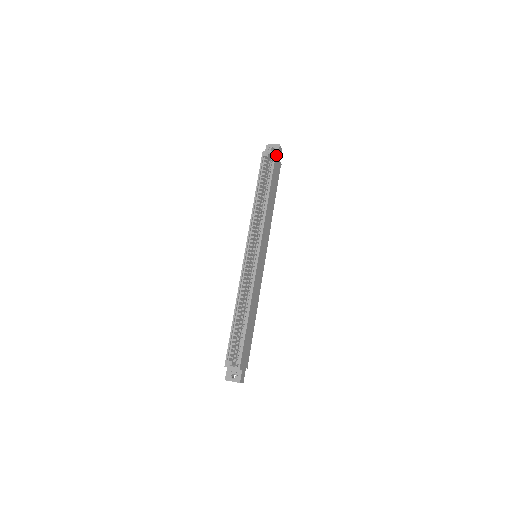
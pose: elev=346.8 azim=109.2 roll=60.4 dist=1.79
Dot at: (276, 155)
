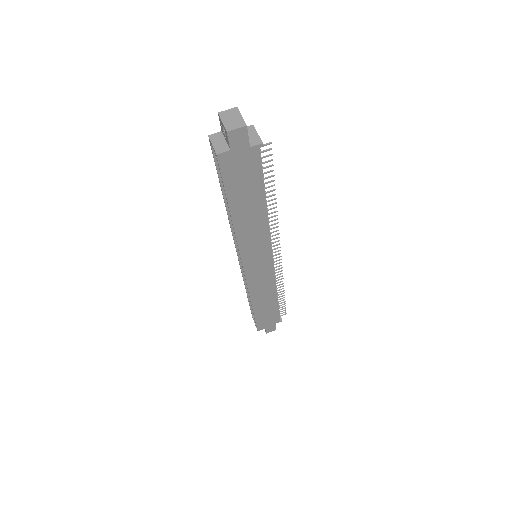
Dot at: (221, 158)
